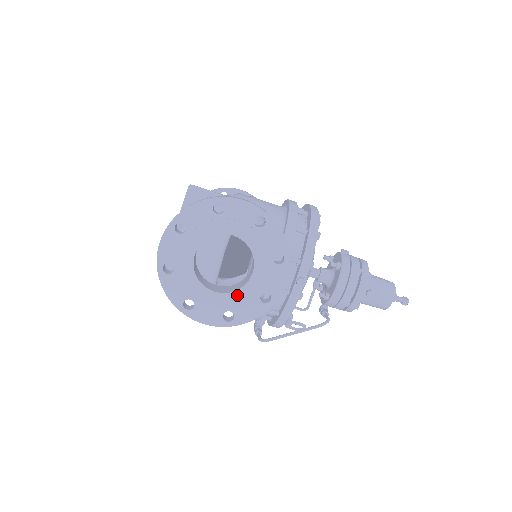
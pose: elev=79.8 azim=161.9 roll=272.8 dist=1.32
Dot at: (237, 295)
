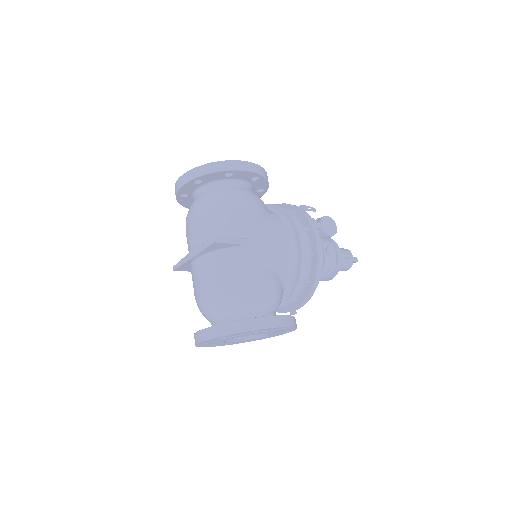
Dot at: (250, 340)
